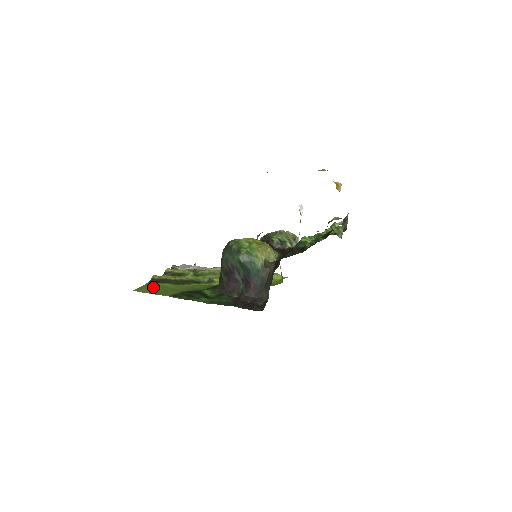
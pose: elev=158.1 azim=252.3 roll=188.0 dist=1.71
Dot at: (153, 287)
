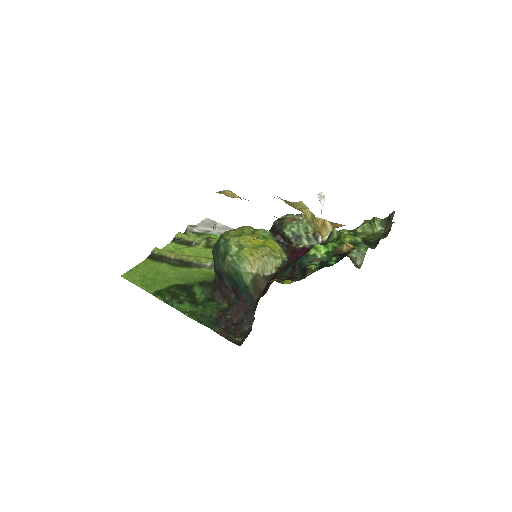
Dot at: (146, 270)
